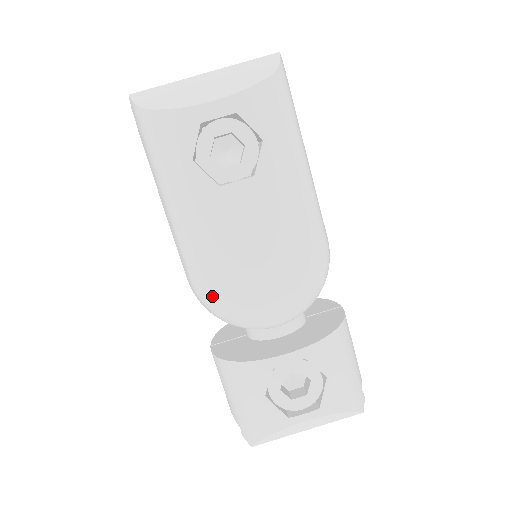
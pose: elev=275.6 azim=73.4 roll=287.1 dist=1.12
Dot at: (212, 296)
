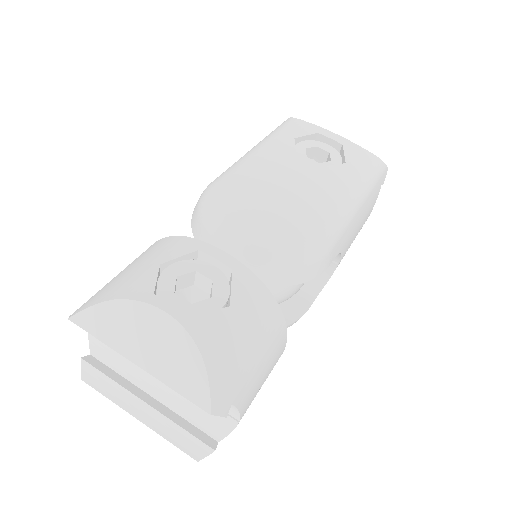
Dot at: (218, 187)
